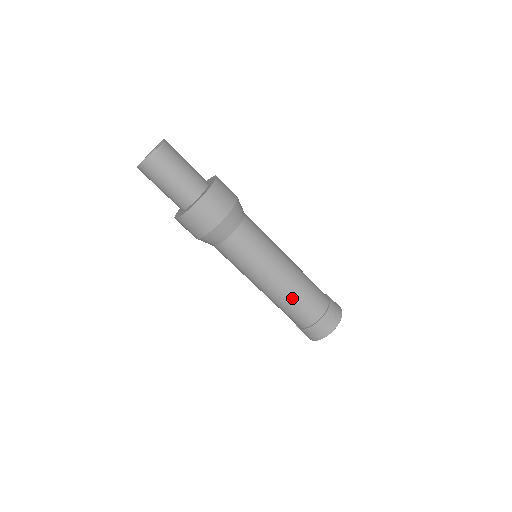
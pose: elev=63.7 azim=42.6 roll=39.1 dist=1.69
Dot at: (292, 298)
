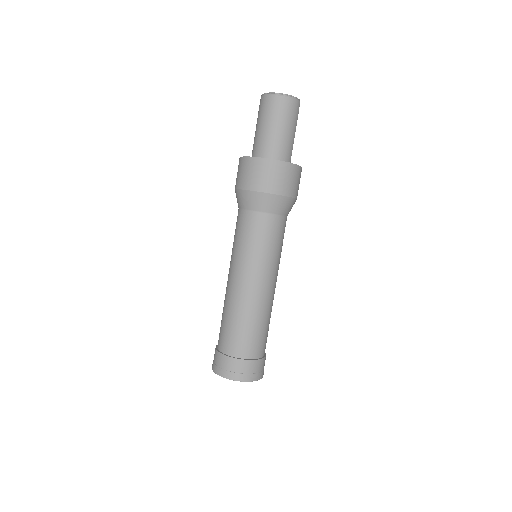
Dot at: (231, 312)
